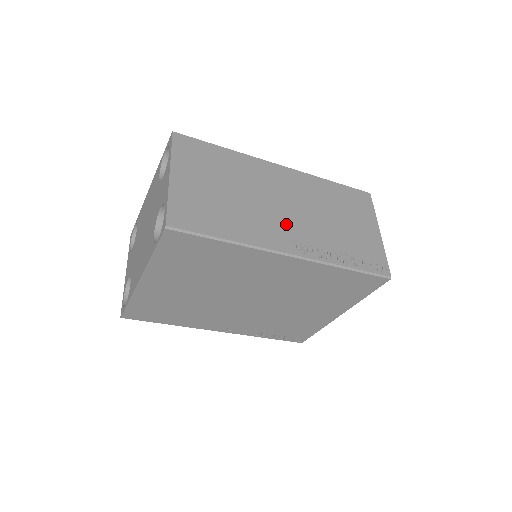
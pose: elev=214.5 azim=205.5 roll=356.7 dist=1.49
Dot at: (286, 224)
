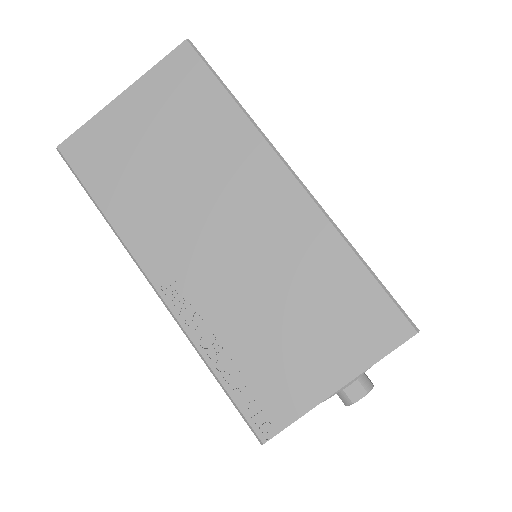
Dot at: (194, 251)
